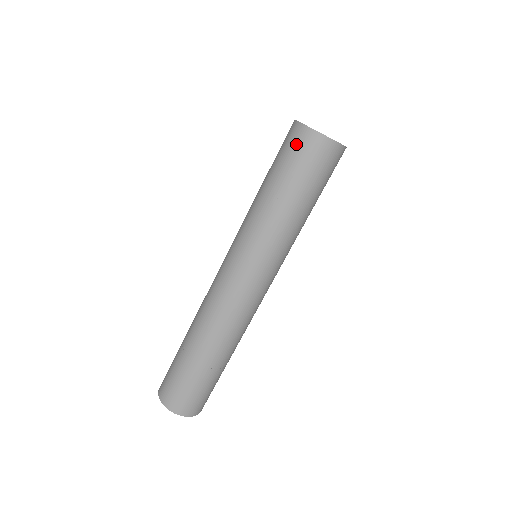
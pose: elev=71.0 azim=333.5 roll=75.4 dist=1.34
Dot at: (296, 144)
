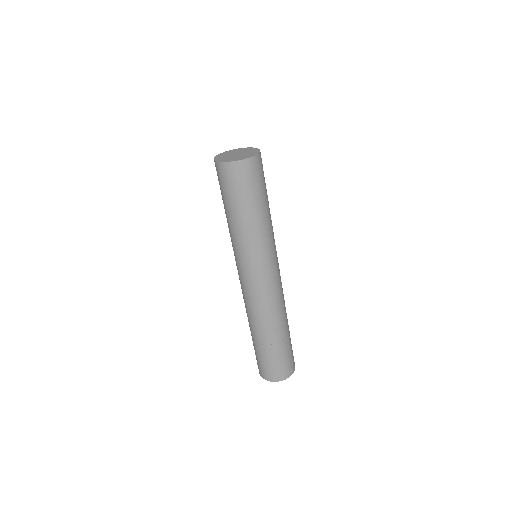
Dot at: (224, 177)
